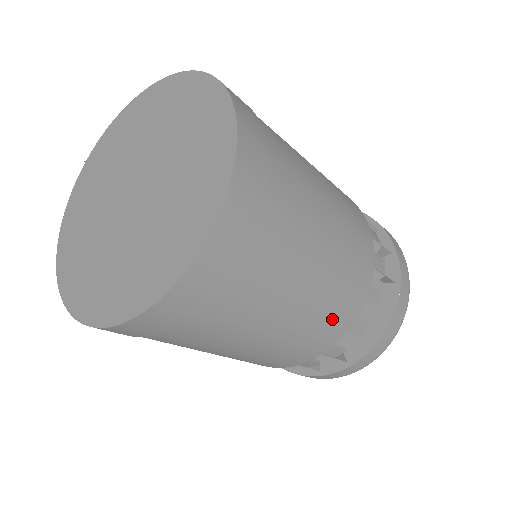
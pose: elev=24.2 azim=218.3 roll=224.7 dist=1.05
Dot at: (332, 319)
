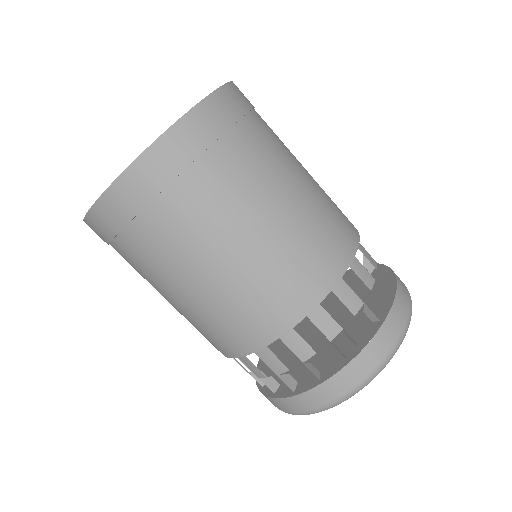
Dot at: (339, 215)
